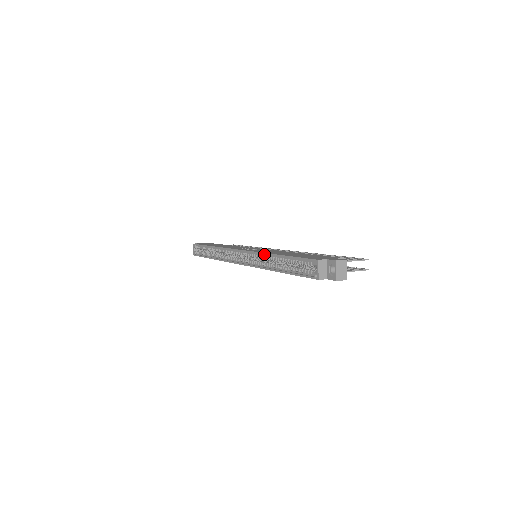
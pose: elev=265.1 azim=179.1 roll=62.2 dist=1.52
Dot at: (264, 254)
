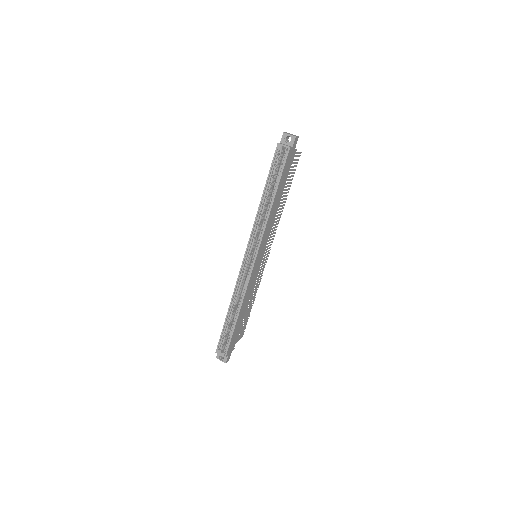
Dot at: (257, 215)
